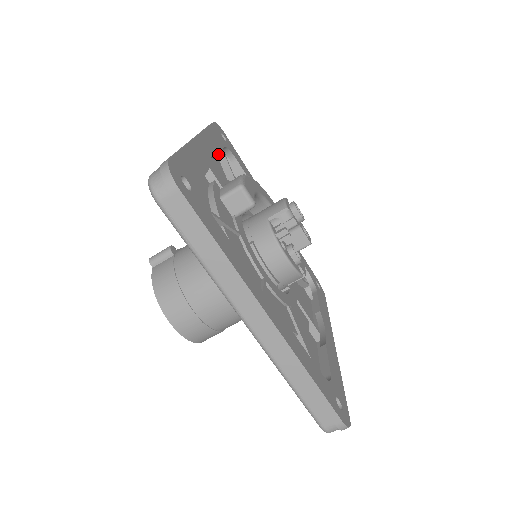
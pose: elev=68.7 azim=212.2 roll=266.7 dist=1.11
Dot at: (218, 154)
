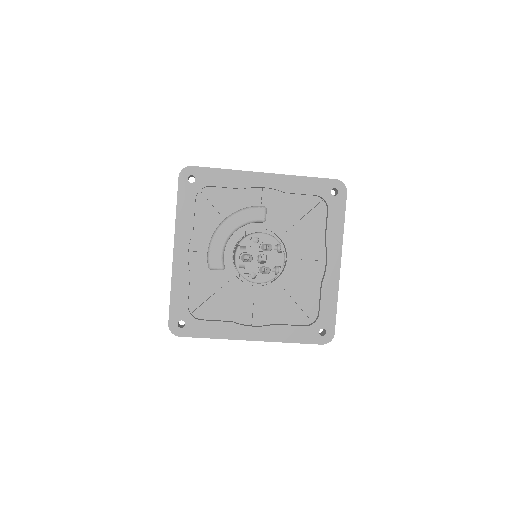
Dot at: (192, 231)
